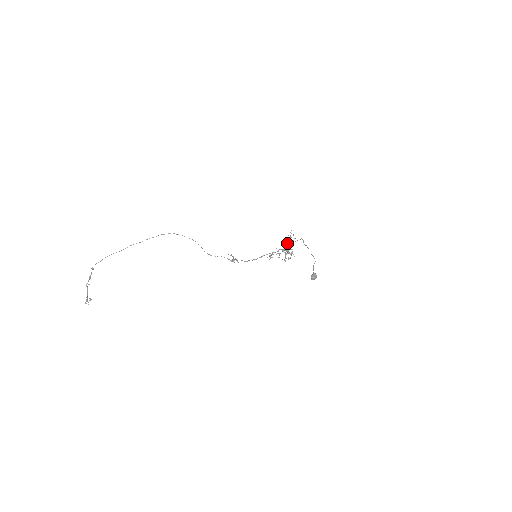
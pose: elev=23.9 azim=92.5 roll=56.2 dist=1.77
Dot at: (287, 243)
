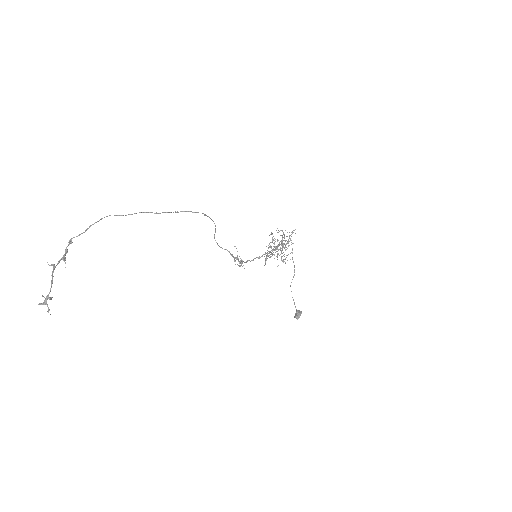
Dot at: occluded
